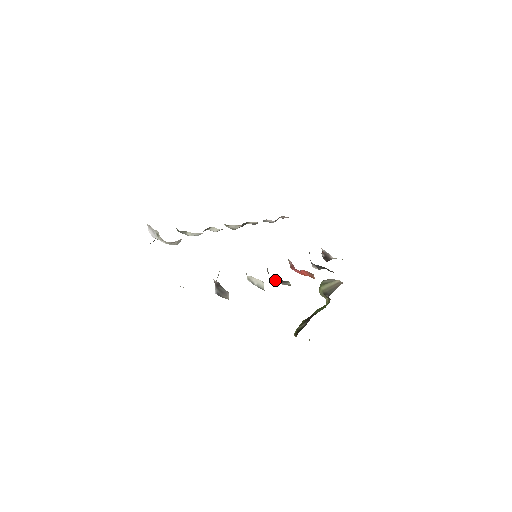
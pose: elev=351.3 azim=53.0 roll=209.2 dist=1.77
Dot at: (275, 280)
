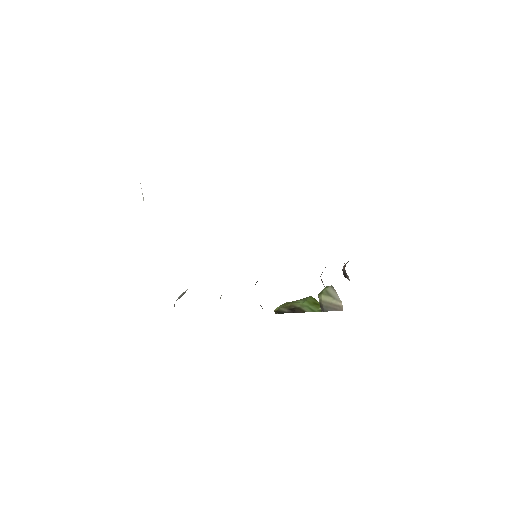
Dot at: occluded
